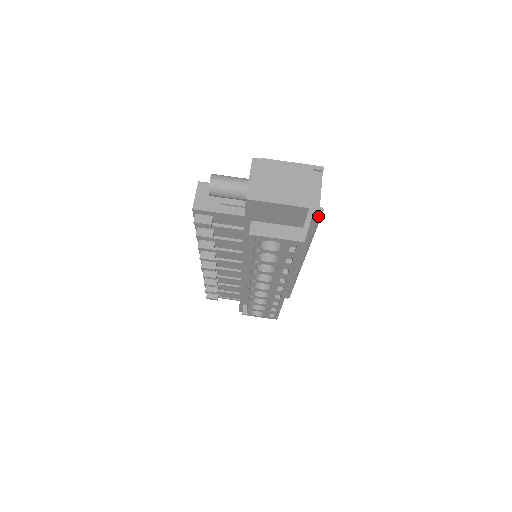
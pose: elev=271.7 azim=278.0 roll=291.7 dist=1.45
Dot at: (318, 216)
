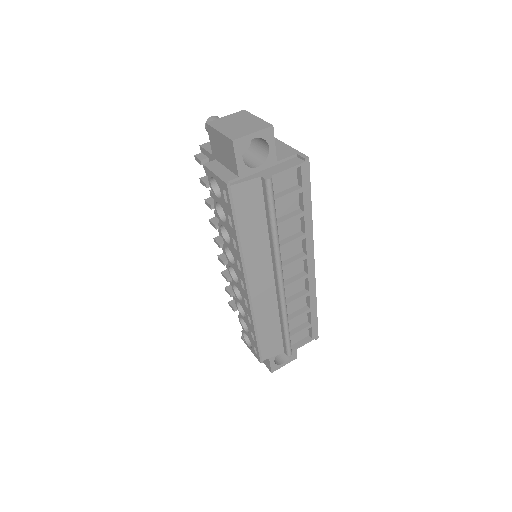
Dot at: (265, 184)
